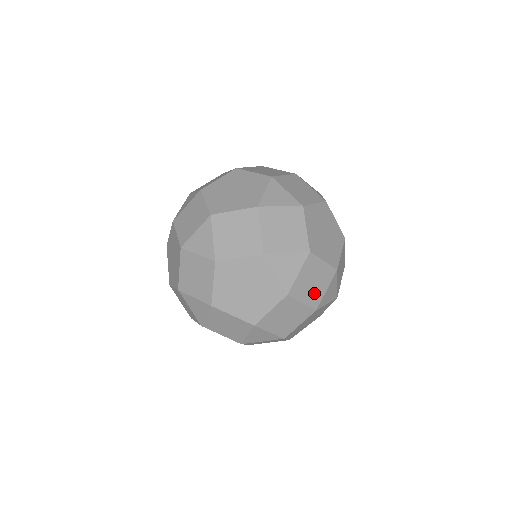
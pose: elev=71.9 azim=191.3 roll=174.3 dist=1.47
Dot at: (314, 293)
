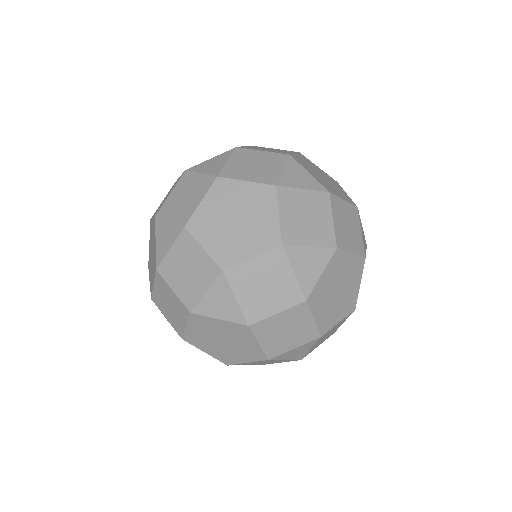
Dot at: (281, 292)
